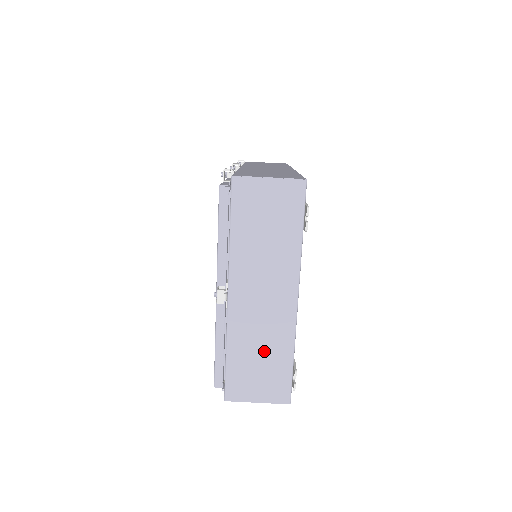
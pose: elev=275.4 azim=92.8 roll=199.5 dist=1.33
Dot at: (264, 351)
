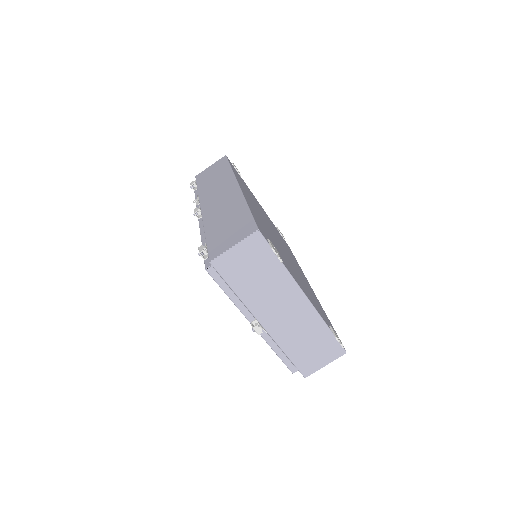
Dot at: (308, 338)
